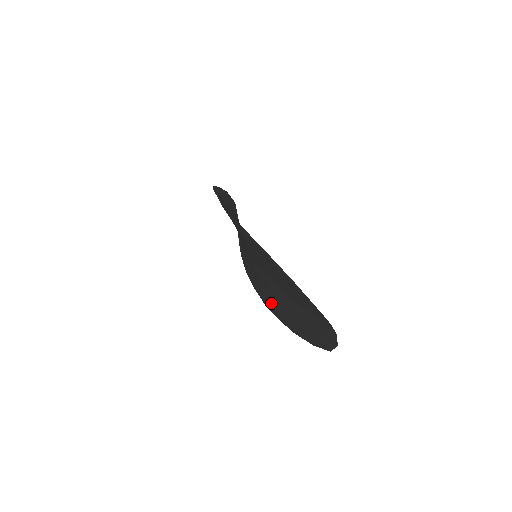
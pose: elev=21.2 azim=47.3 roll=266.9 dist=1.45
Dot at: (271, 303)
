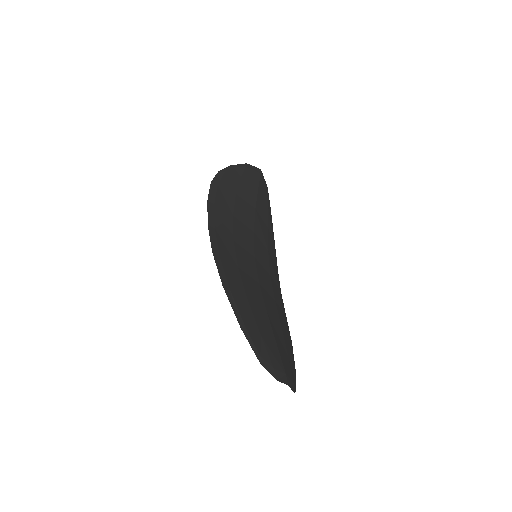
Dot at: occluded
